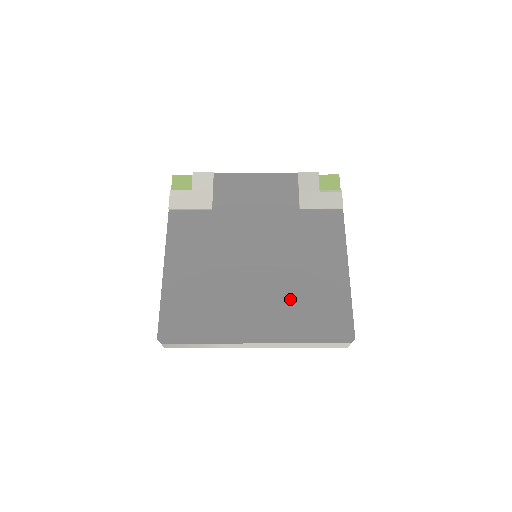
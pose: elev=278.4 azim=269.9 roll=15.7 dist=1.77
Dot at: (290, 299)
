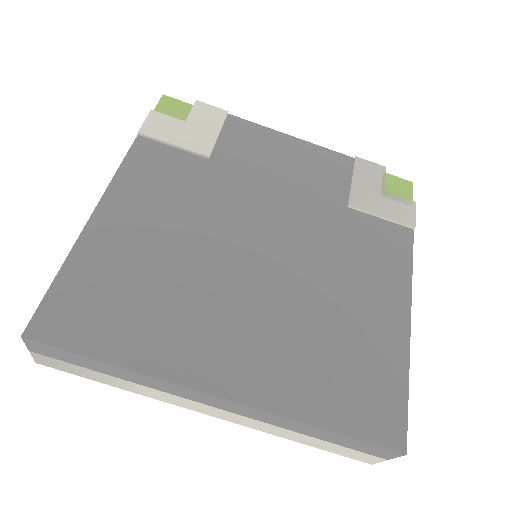
Dot at: (302, 342)
